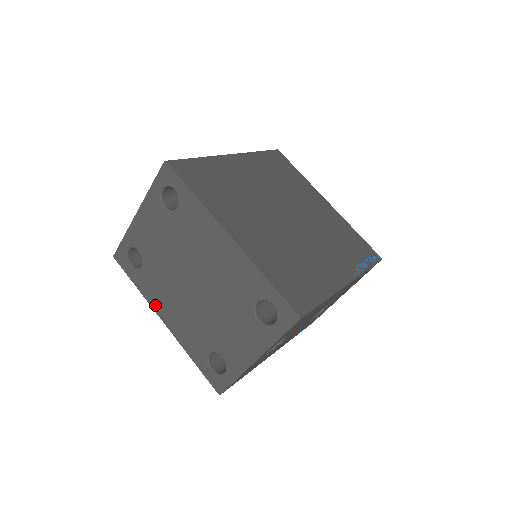
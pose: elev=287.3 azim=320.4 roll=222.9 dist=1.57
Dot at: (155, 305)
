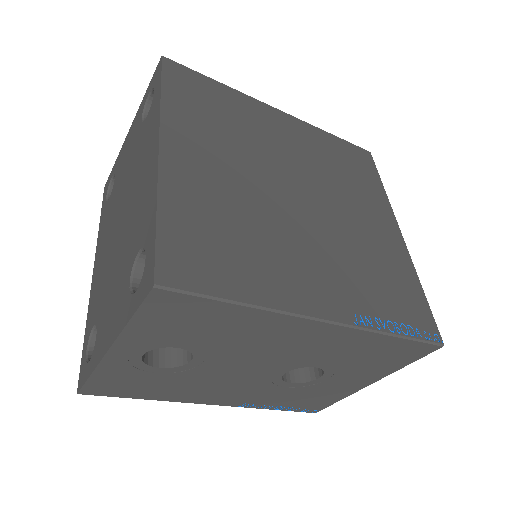
Dot at: (97, 249)
